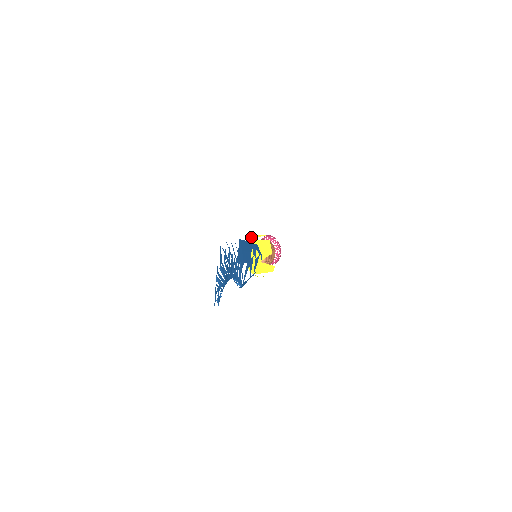
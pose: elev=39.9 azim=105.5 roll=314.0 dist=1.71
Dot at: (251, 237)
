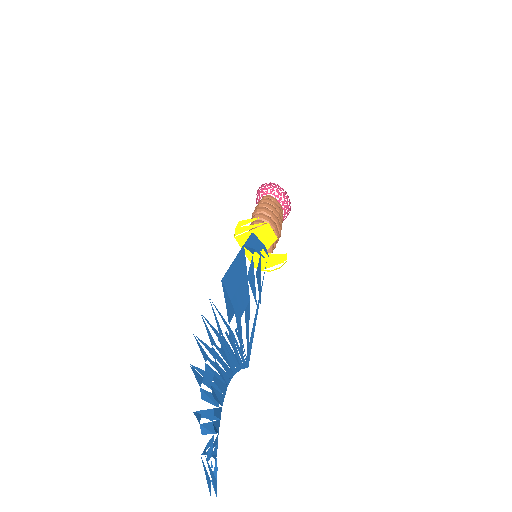
Dot at: (240, 225)
